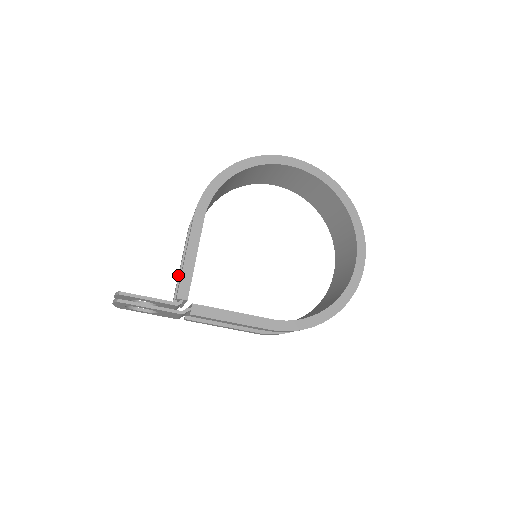
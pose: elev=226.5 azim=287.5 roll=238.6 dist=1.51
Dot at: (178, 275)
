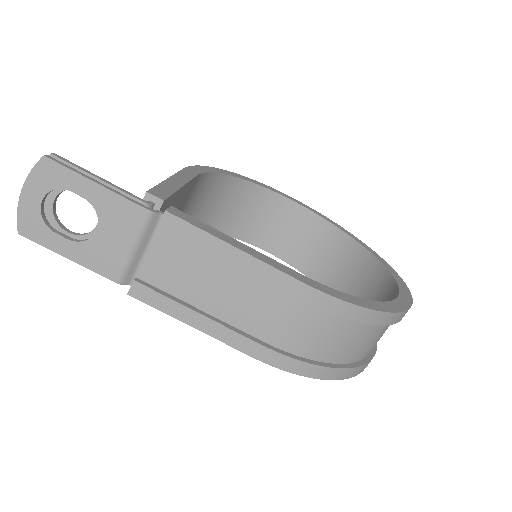
Dot at: occluded
